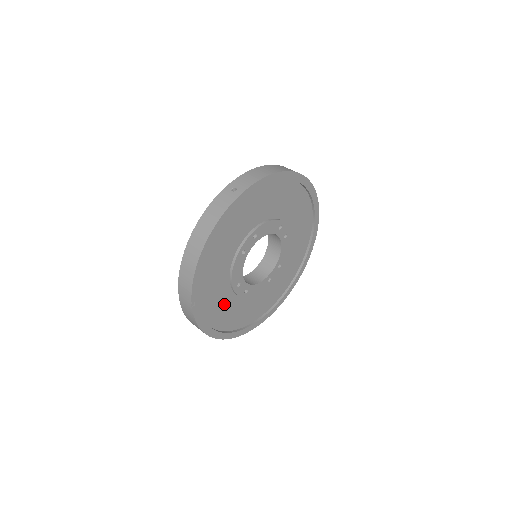
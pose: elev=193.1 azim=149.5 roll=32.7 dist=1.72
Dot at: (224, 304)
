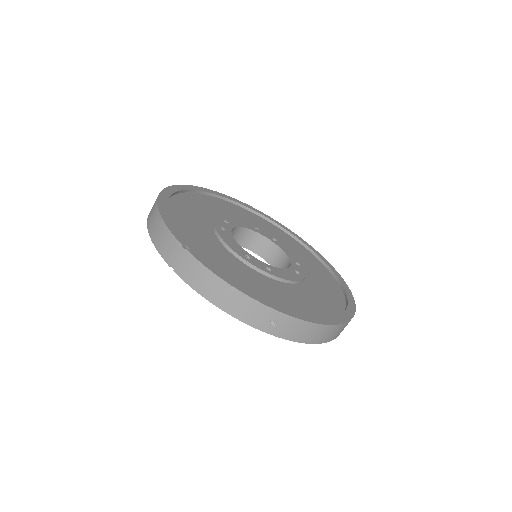
Dot at: (246, 275)
